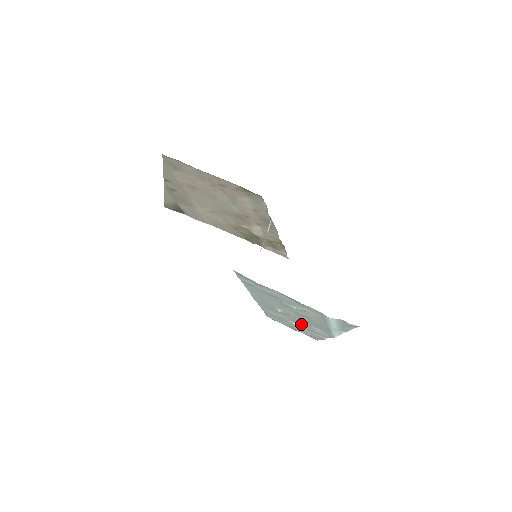
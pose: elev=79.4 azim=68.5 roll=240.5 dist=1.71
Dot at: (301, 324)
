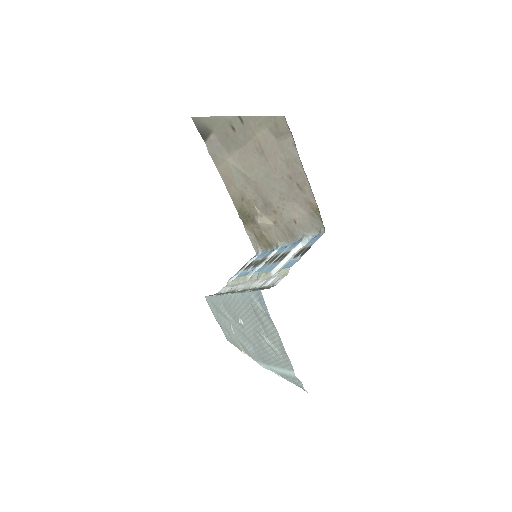
Dot at: (240, 334)
